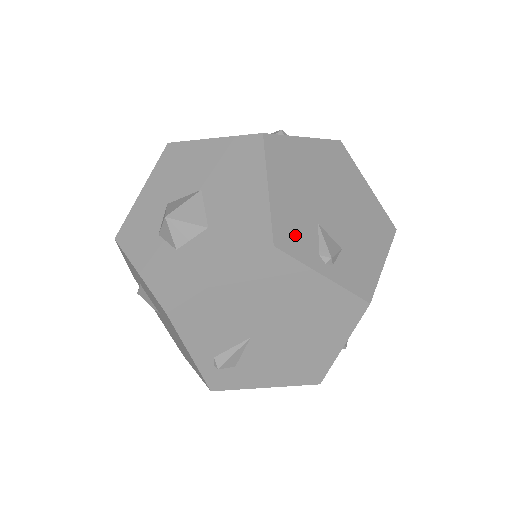
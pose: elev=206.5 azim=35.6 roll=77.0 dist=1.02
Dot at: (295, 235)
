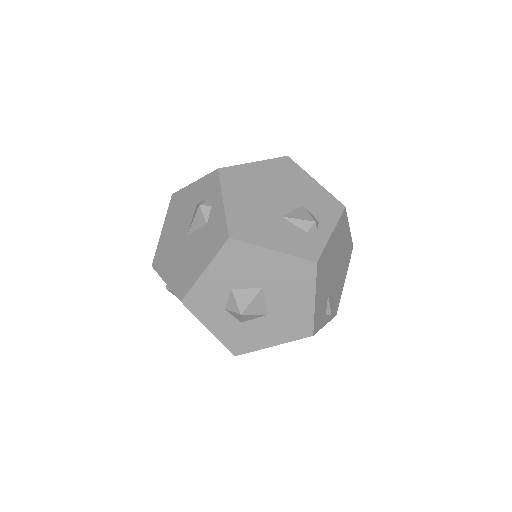
Dot at: (320, 317)
